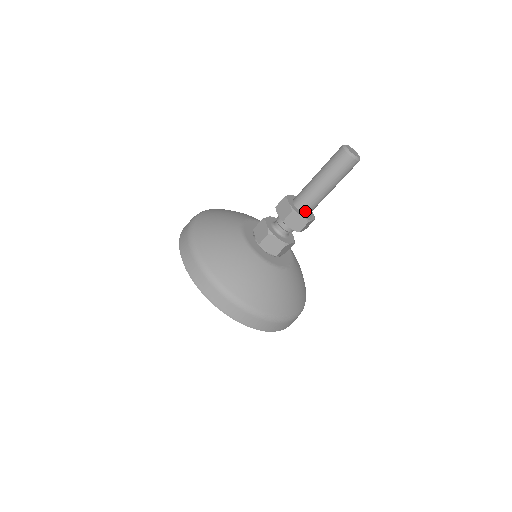
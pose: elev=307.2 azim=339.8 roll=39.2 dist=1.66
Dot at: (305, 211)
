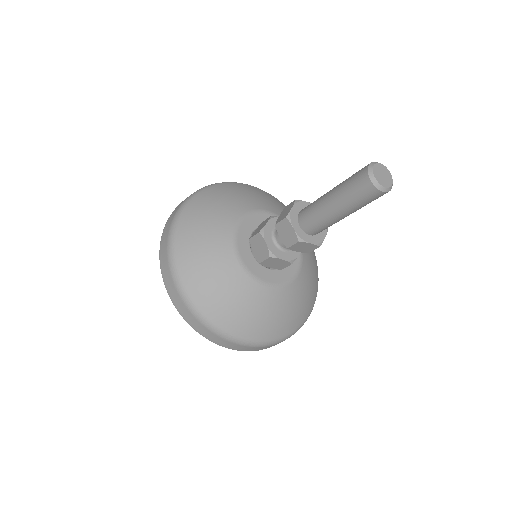
Dot at: (304, 227)
